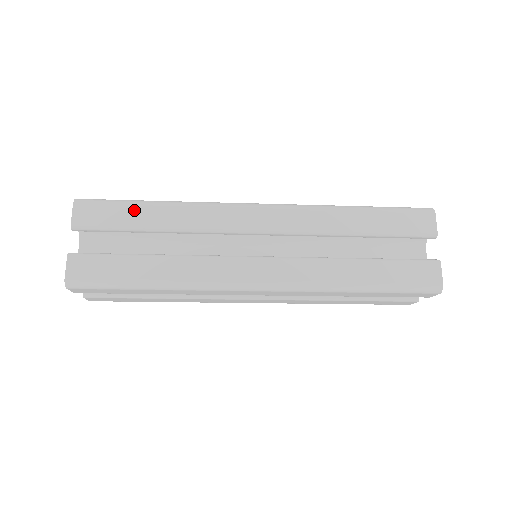
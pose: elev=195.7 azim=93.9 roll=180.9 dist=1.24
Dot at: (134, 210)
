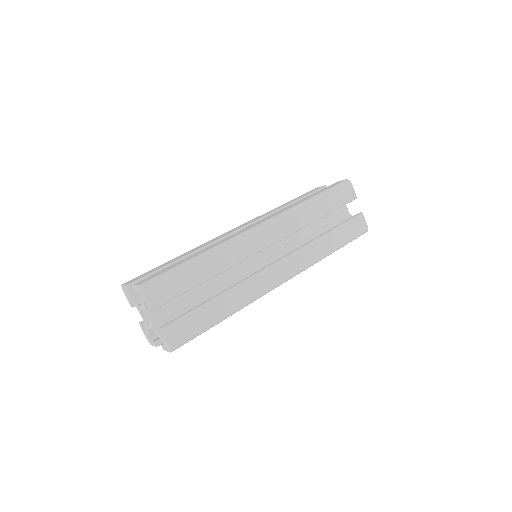
Dot at: occluded
